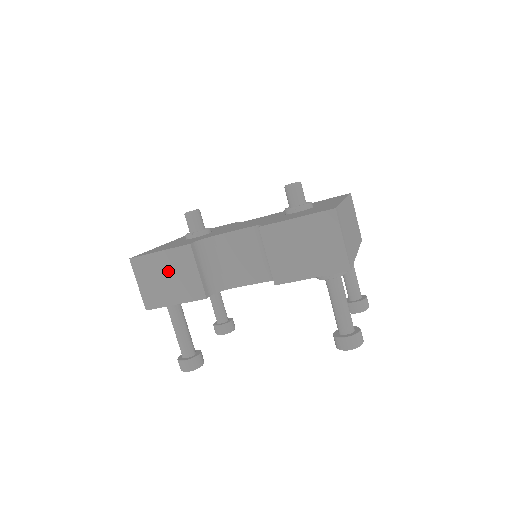
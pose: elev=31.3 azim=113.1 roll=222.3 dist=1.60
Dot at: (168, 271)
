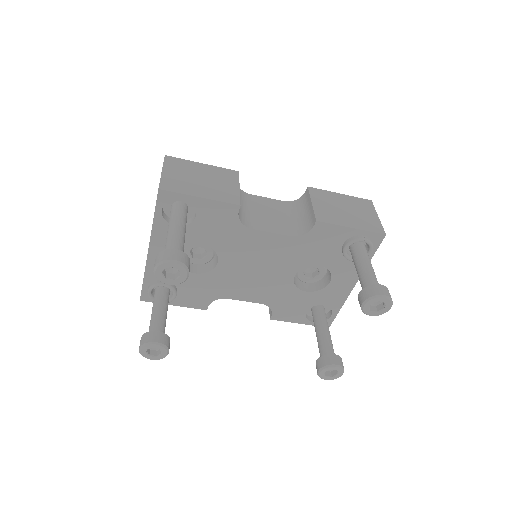
Dot at: (205, 176)
